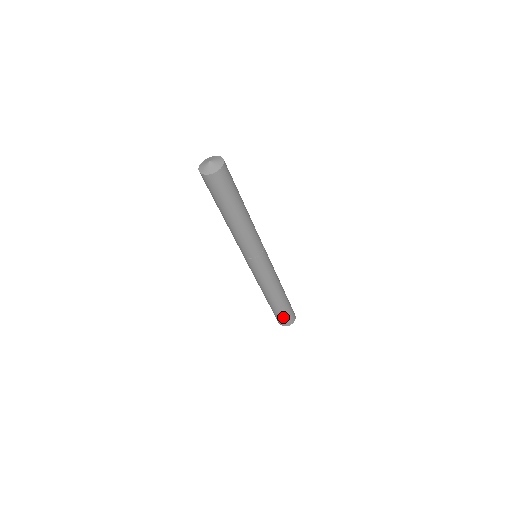
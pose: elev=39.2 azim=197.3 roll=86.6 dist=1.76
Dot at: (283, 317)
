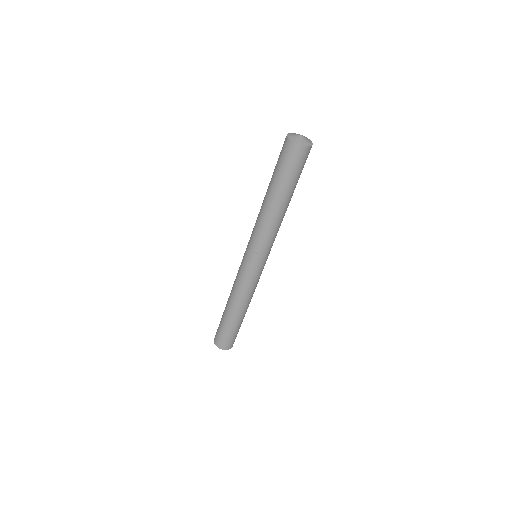
Dot at: (227, 337)
